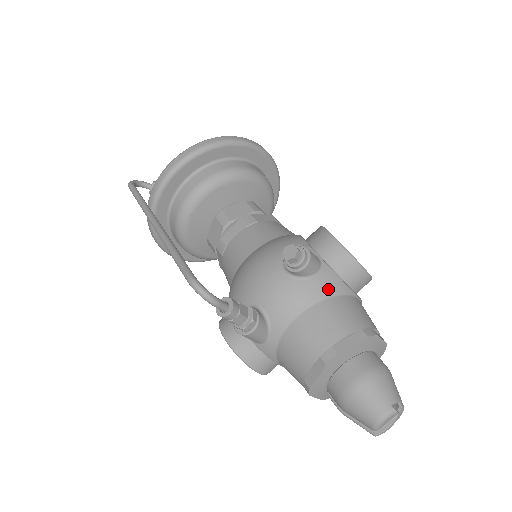
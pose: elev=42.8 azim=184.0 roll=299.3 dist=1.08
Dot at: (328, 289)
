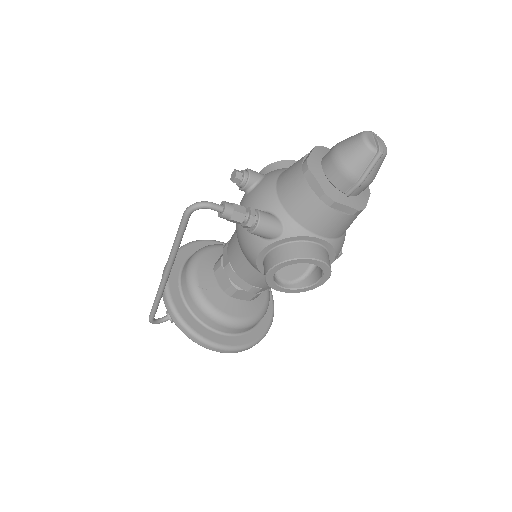
Dot at: (278, 172)
